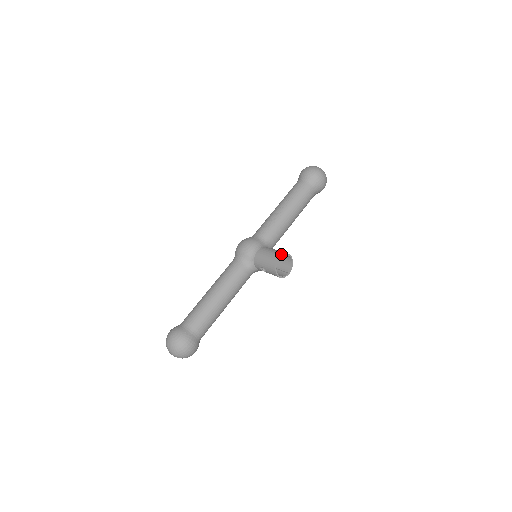
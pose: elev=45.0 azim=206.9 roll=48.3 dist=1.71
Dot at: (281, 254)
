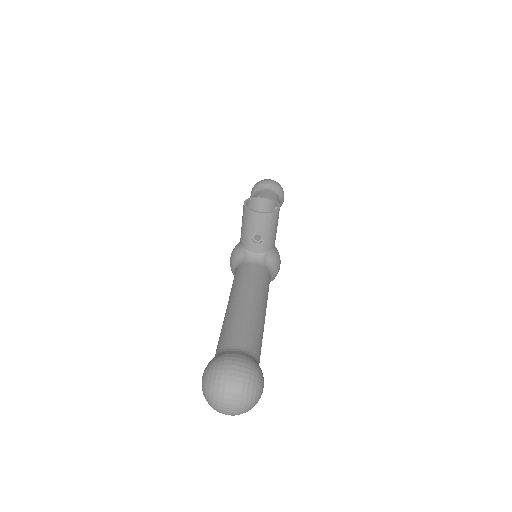
Dot at: (245, 201)
